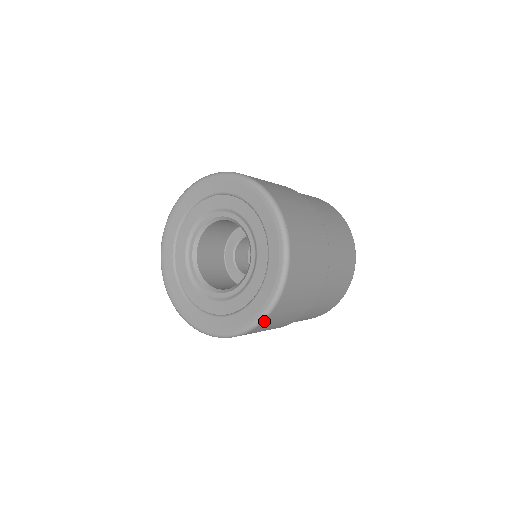
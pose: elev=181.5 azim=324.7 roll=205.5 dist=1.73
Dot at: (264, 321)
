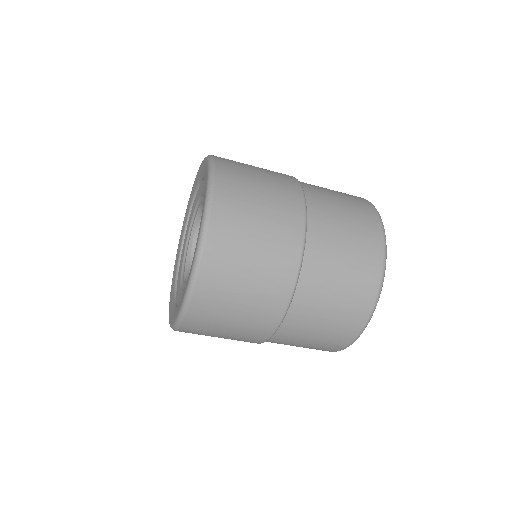
Dot at: (186, 318)
